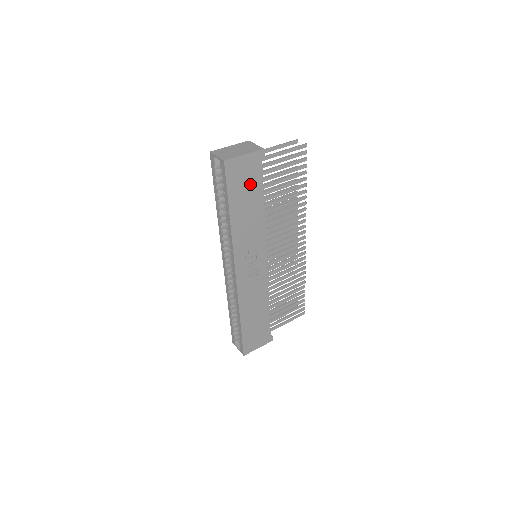
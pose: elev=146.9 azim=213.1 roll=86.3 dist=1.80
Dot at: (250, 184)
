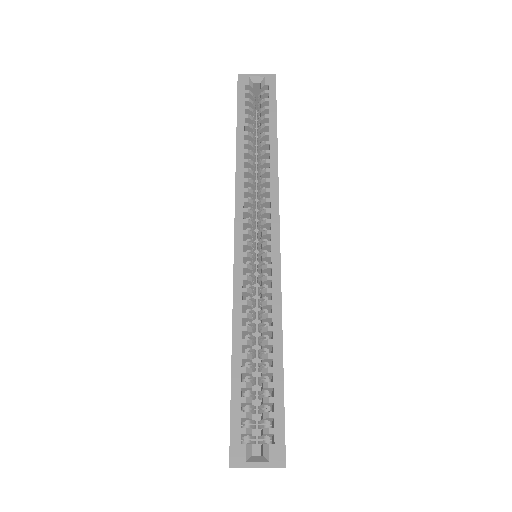
Dot at: occluded
